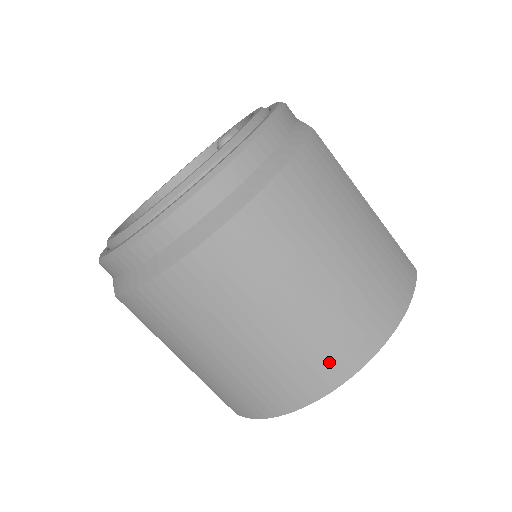
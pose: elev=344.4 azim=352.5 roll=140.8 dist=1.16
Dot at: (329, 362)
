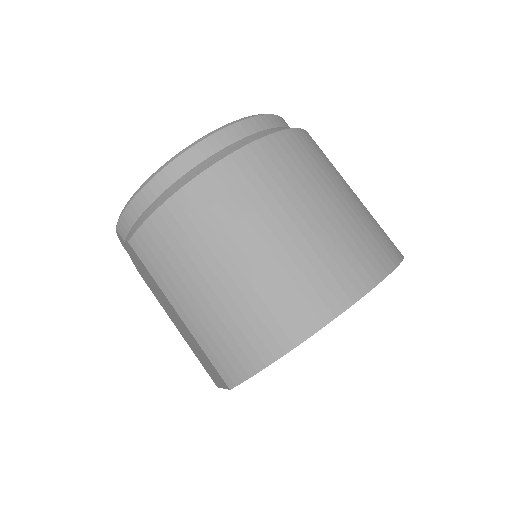
Dot at: (330, 285)
